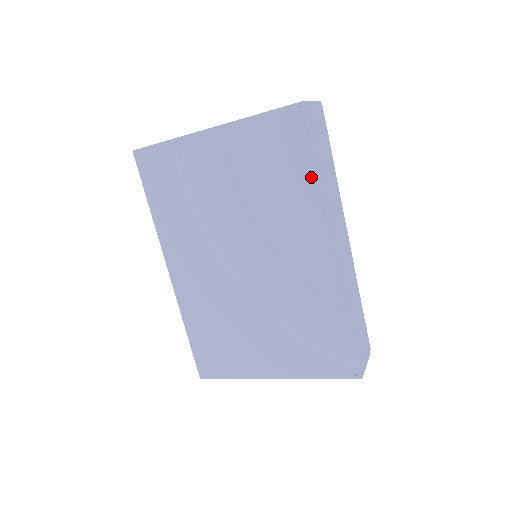
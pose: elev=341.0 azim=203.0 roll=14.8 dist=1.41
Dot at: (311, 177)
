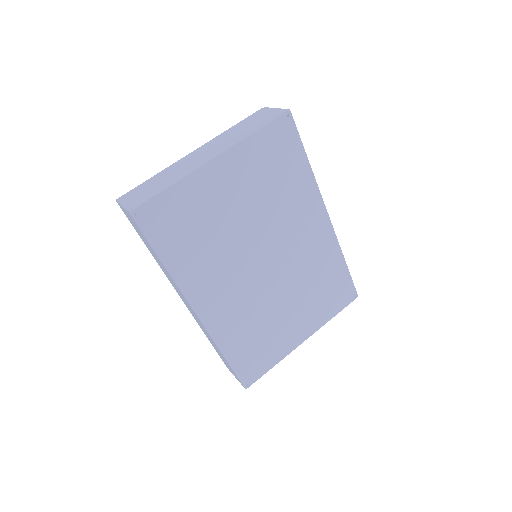
Dot at: (305, 168)
